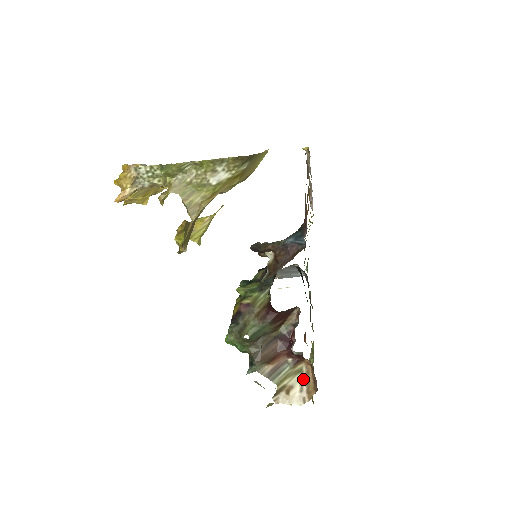
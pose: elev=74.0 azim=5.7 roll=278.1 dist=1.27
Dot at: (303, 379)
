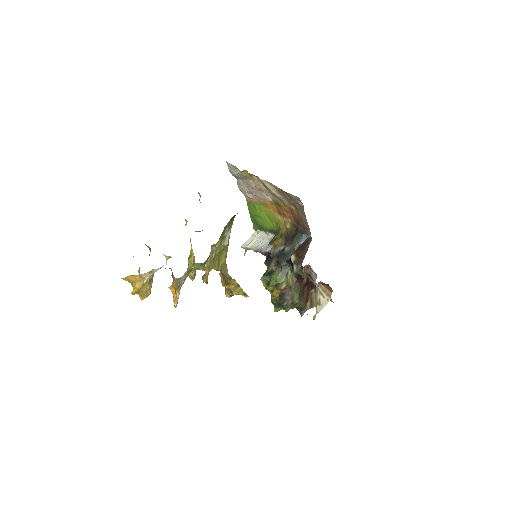
Dot at: (321, 292)
